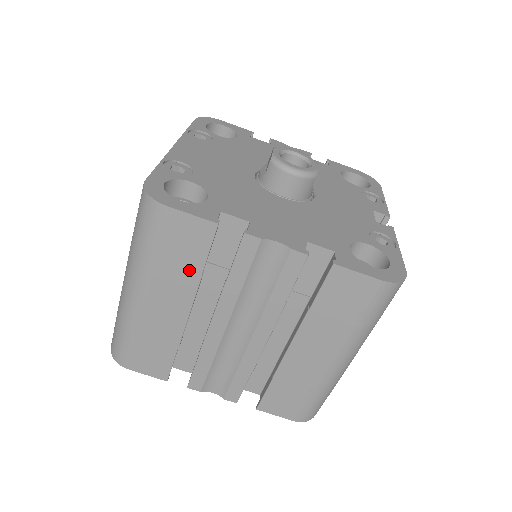
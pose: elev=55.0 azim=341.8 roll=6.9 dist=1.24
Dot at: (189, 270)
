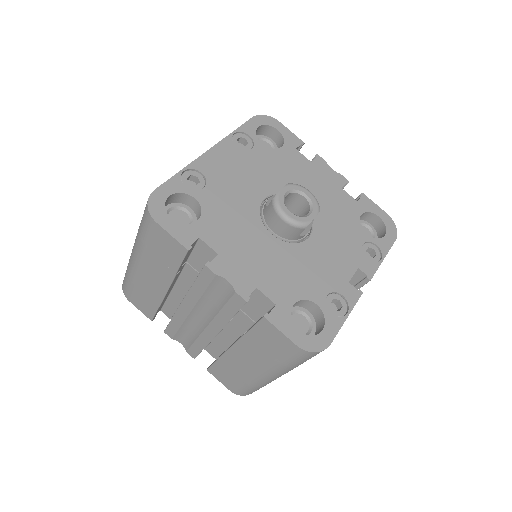
Dot at: (168, 267)
